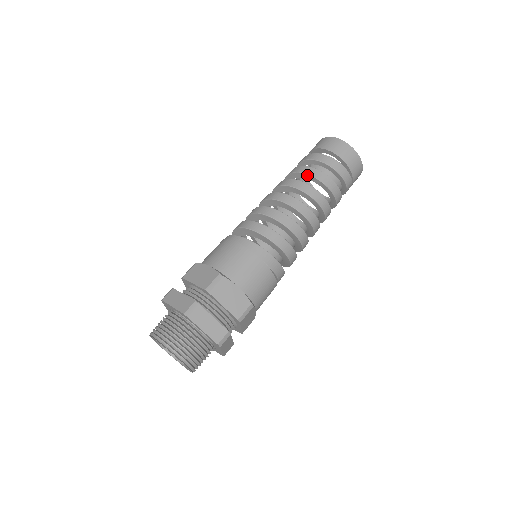
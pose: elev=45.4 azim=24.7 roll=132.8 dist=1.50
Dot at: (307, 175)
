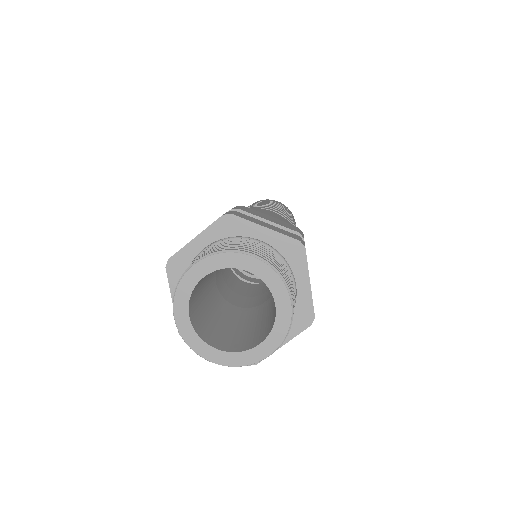
Dot at: occluded
